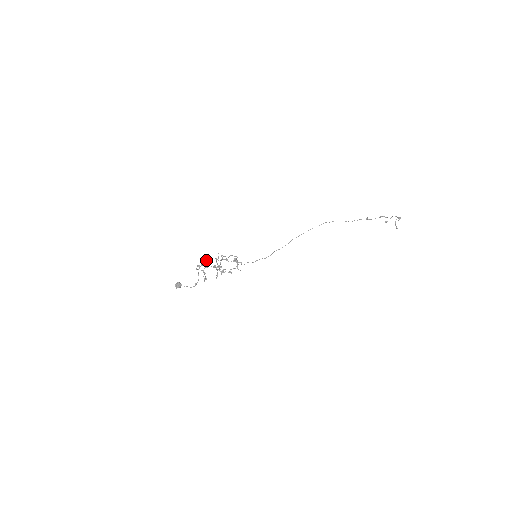
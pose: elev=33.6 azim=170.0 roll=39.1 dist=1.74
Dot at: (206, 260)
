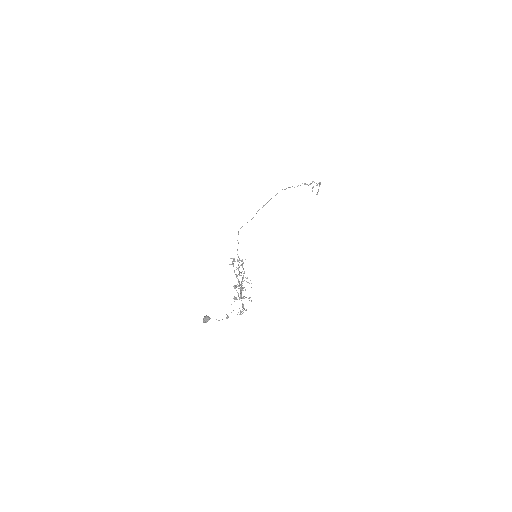
Dot at: (243, 290)
